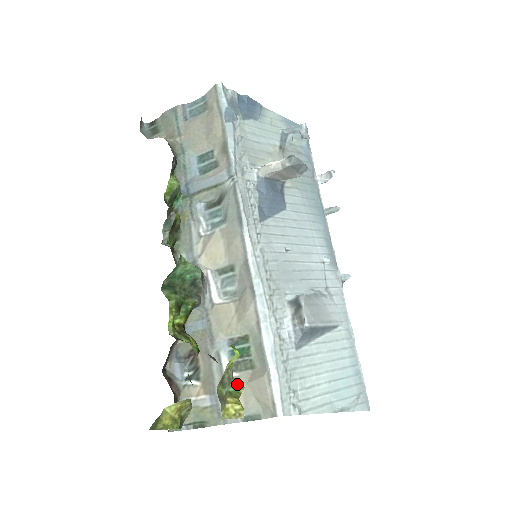
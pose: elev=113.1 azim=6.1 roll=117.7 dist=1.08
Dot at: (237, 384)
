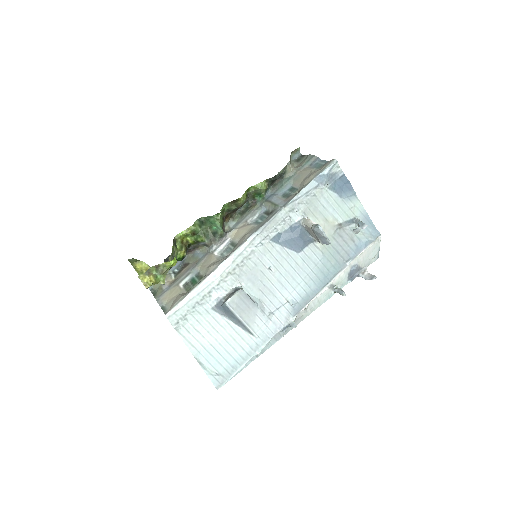
Dot at: (164, 279)
